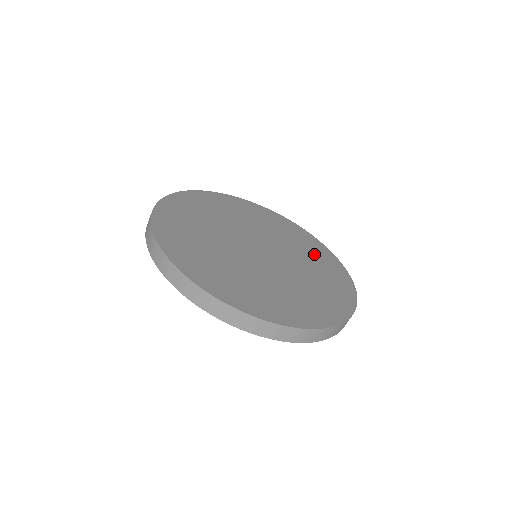
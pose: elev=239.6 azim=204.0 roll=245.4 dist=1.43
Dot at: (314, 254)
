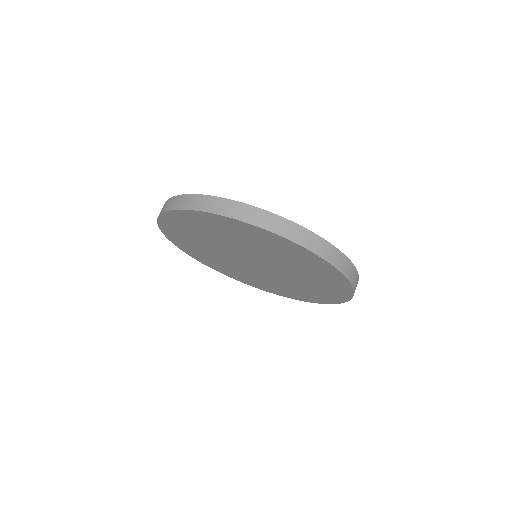
Dot at: occluded
